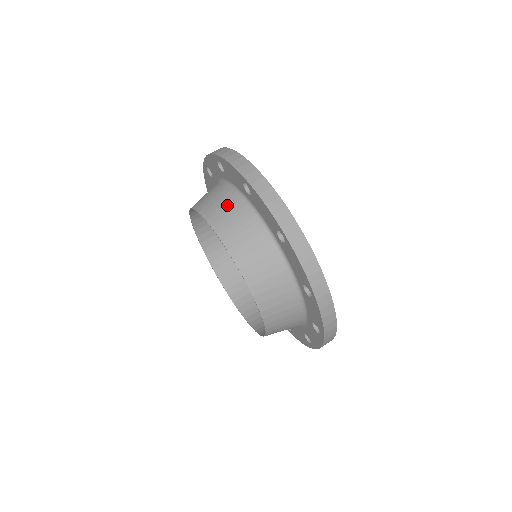
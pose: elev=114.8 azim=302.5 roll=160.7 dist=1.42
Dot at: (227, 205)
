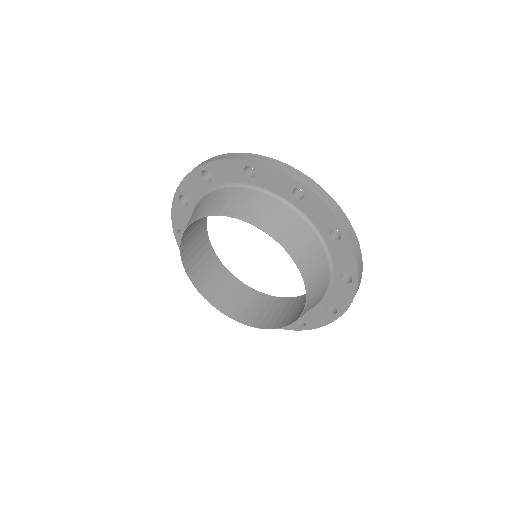
Dot at: occluded
